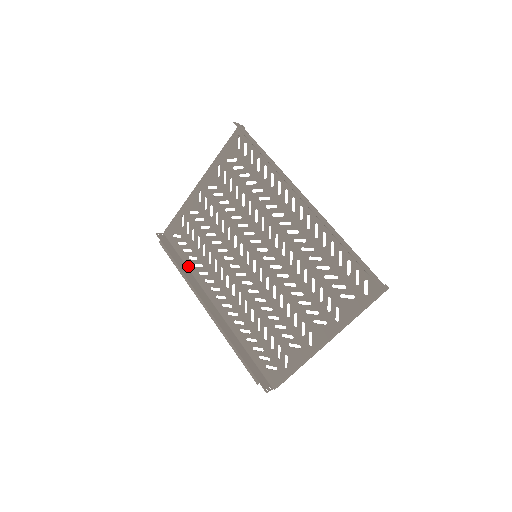
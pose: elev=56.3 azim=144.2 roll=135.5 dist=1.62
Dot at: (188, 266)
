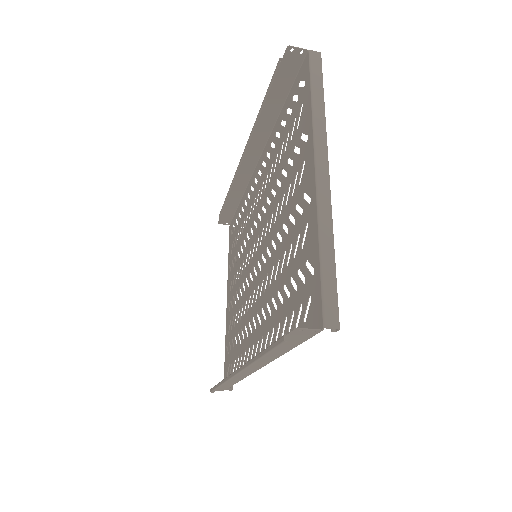
Dot at: occluded
